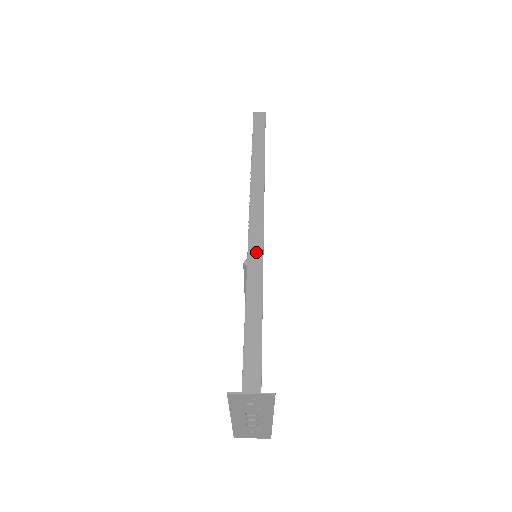
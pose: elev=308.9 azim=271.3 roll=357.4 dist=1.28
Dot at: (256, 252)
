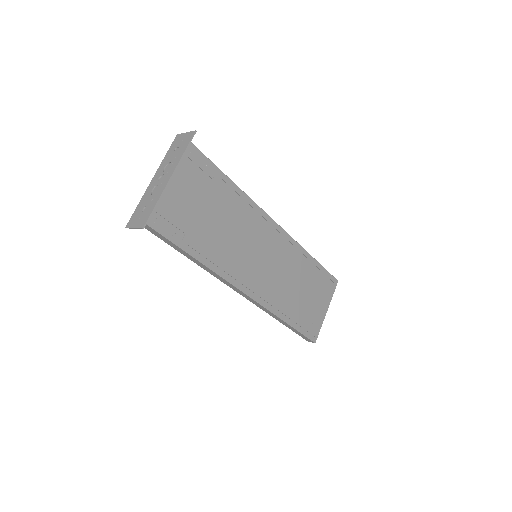
Dot at: occluded
